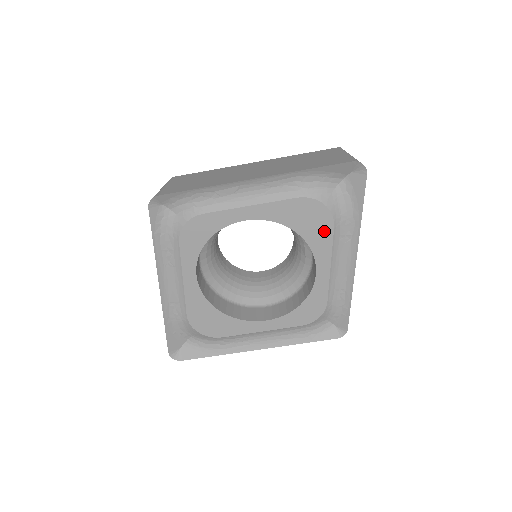
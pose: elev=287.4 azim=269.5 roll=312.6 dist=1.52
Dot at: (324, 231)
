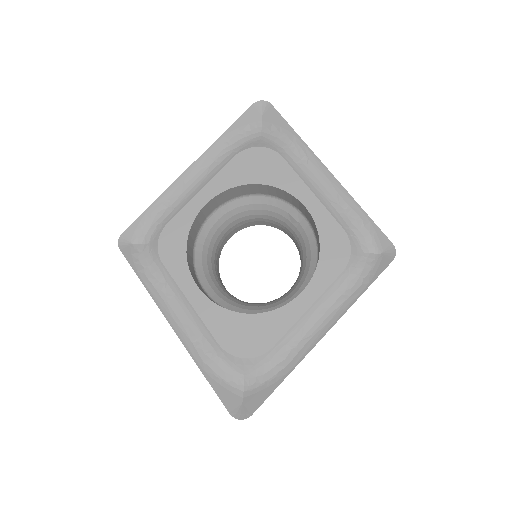
Dot at: (278, 167)
